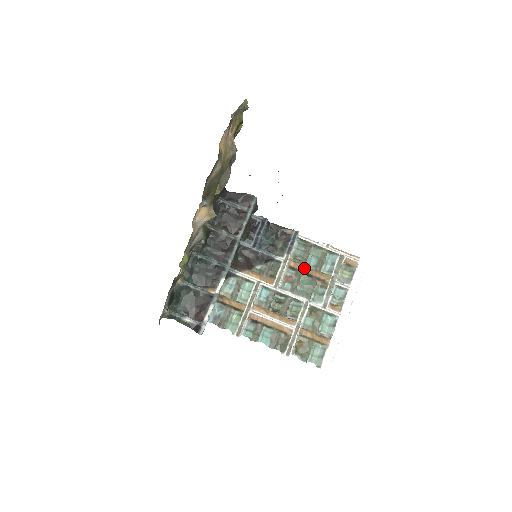
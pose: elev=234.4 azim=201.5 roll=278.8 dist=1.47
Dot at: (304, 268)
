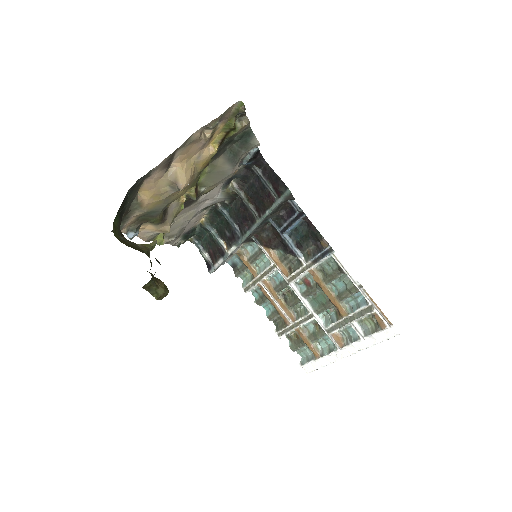
Dot at: (324, 287)
